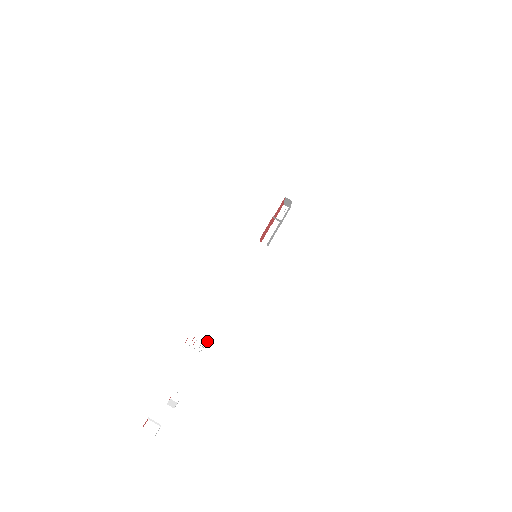
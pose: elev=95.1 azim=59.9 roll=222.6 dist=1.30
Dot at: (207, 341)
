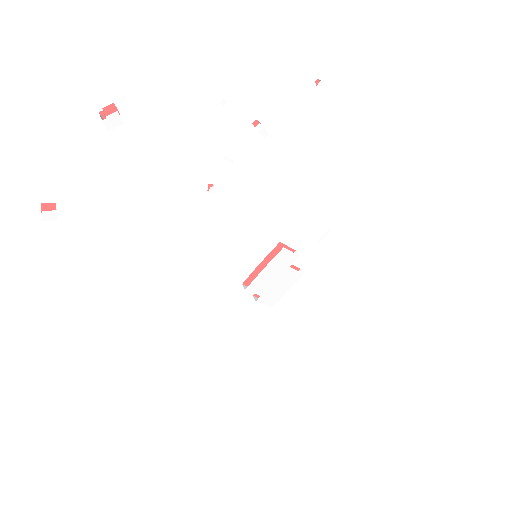
Dot at: (209, 188)
